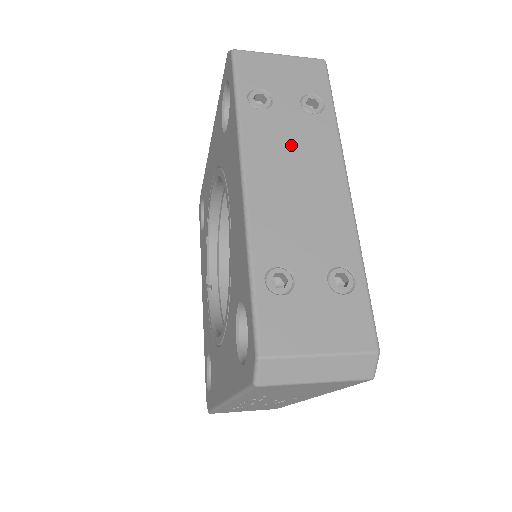
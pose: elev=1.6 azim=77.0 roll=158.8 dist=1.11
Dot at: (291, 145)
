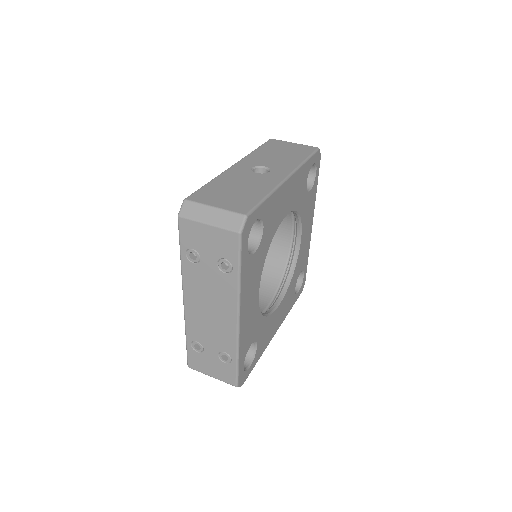
Dot at: (208, 289)
